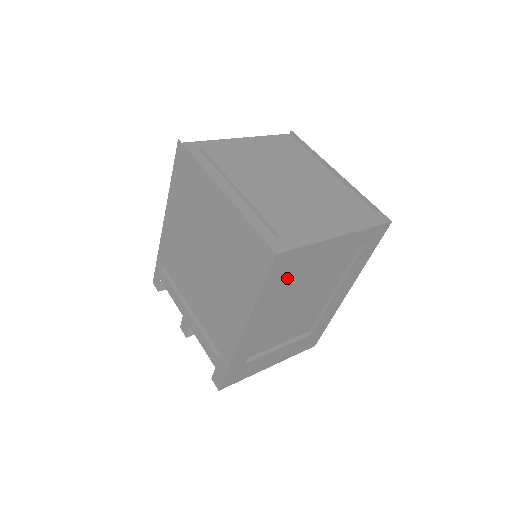
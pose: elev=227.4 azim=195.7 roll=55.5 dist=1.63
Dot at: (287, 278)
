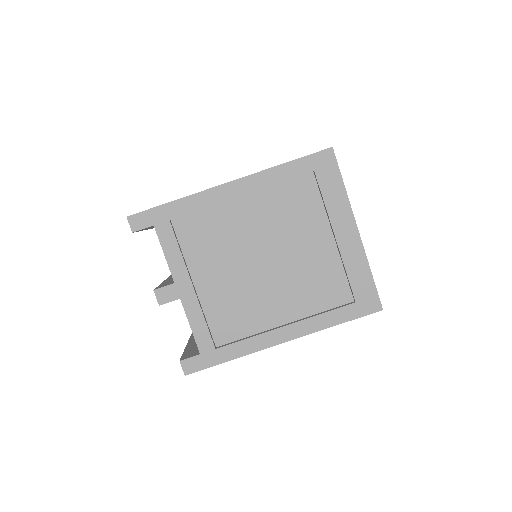
Dot at: occluded
